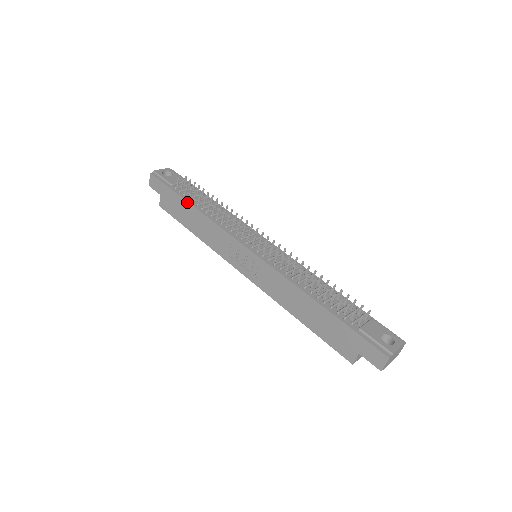
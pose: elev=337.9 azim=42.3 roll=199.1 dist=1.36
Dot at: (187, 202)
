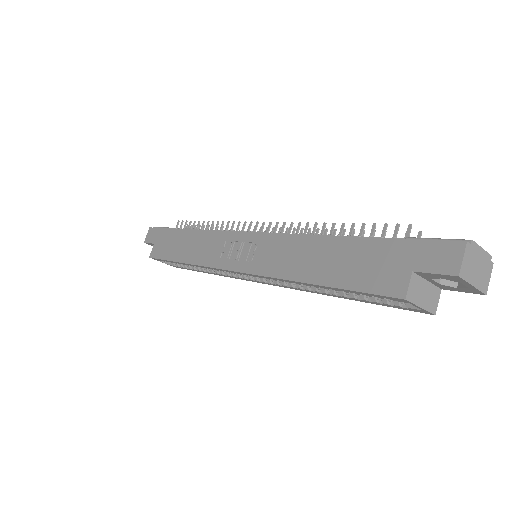
Dot at: (182, 229)
